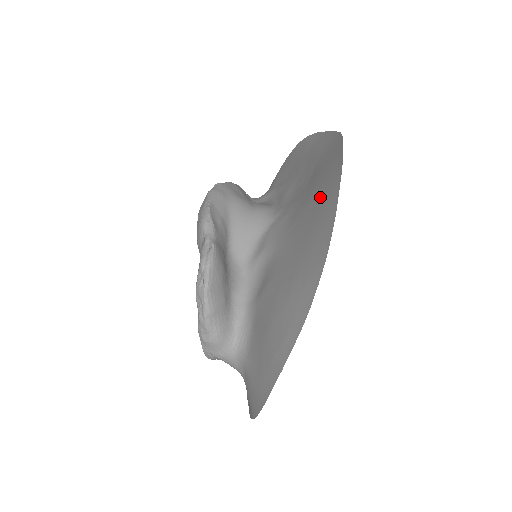
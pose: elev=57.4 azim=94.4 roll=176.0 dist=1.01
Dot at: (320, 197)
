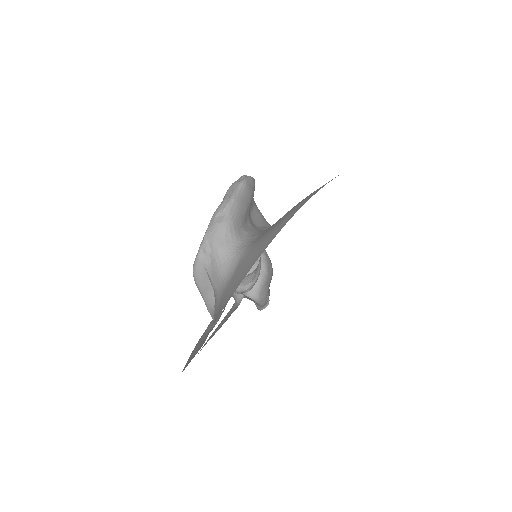
Dot at: occluded
